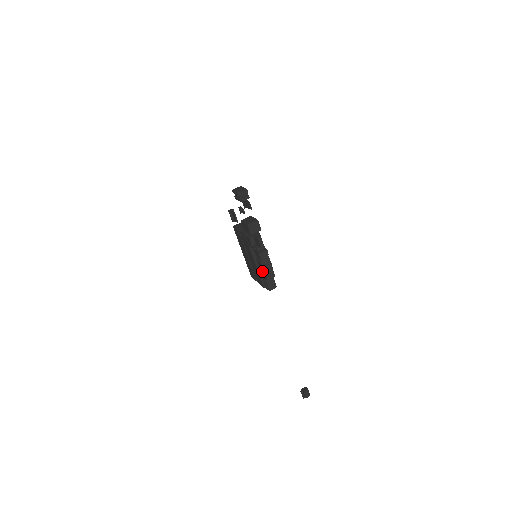
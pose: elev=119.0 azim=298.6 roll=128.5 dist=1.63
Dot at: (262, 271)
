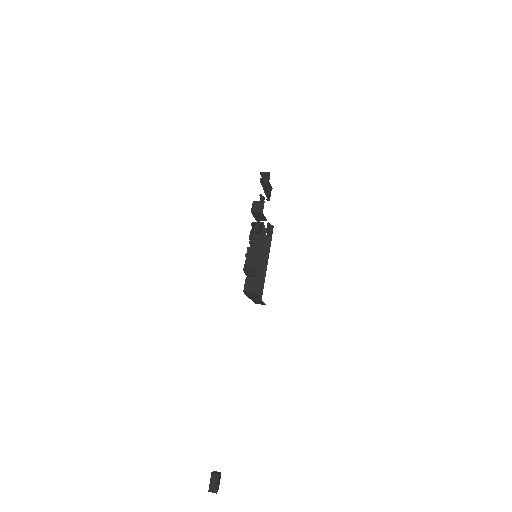
Dot at: occluded
